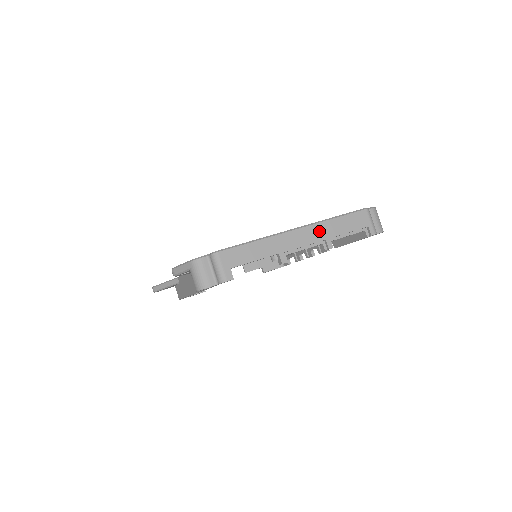
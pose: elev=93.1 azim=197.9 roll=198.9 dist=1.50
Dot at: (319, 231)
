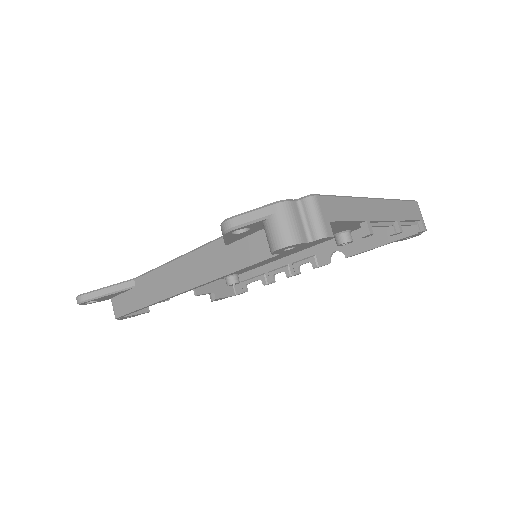
Dot at: (391, 209)
